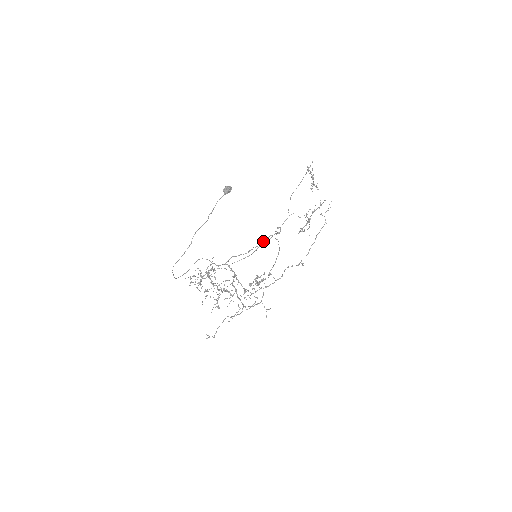
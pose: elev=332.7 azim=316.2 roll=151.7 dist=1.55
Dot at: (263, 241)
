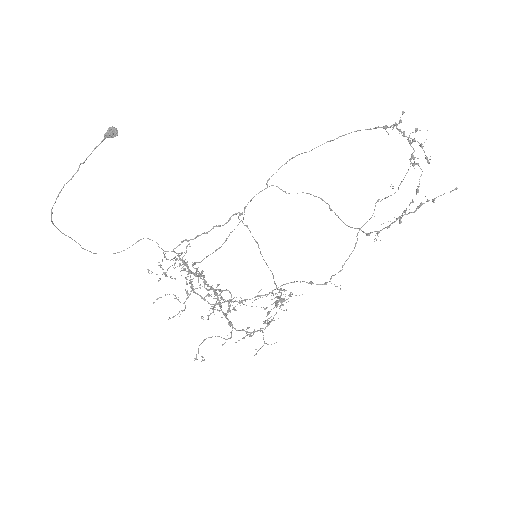
Dot at: occluded
